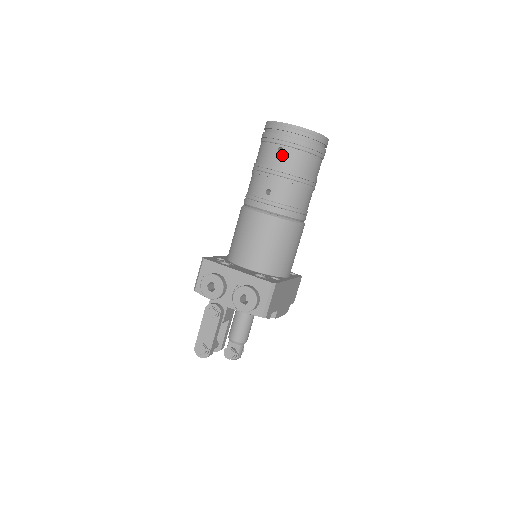
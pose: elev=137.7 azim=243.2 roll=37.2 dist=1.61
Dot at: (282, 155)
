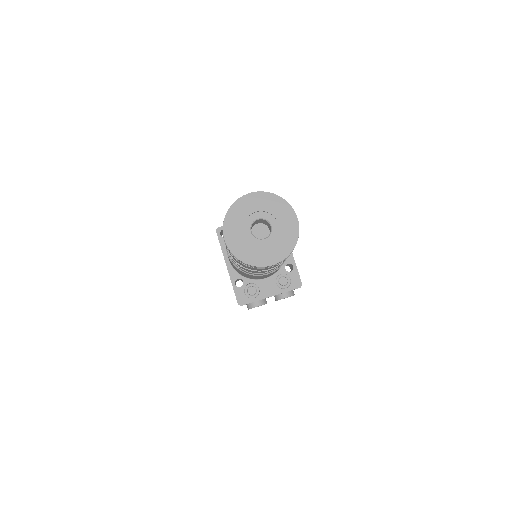
Dot at: occluded
